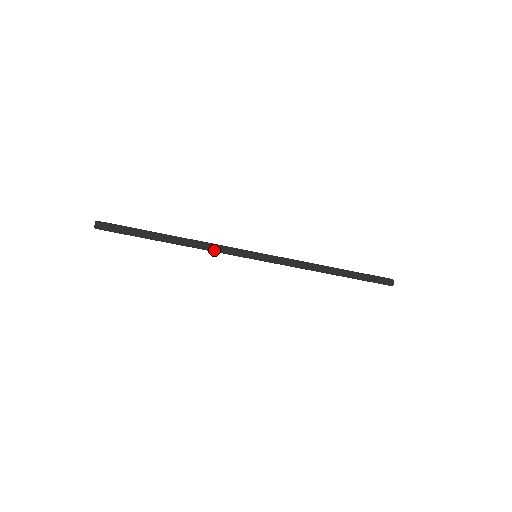
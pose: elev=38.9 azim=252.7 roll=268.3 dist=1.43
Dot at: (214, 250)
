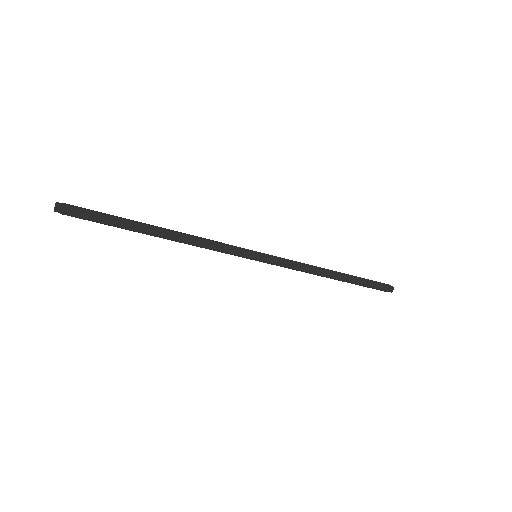
Dot at: occluded
